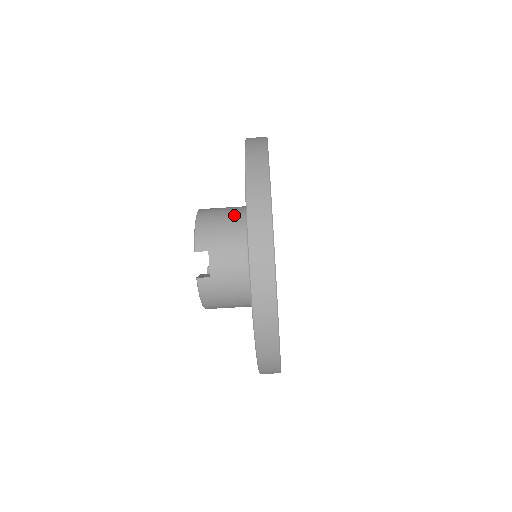
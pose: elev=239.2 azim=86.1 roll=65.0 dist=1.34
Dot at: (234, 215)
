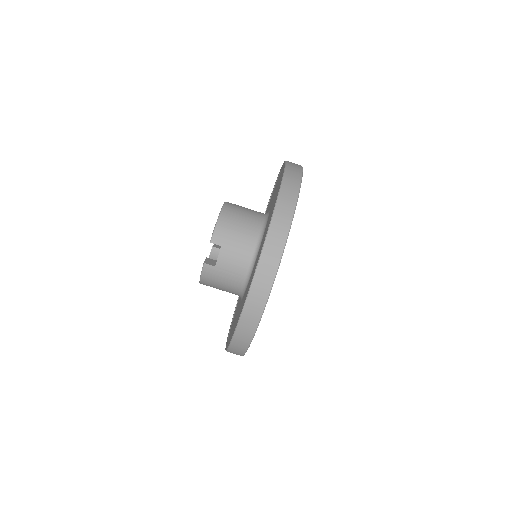
Dot at: (252, 222)
